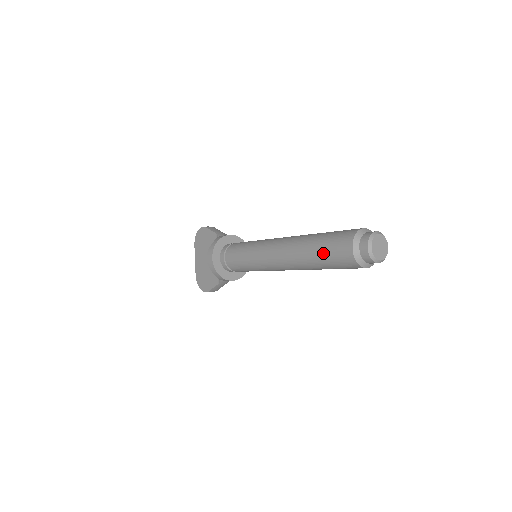
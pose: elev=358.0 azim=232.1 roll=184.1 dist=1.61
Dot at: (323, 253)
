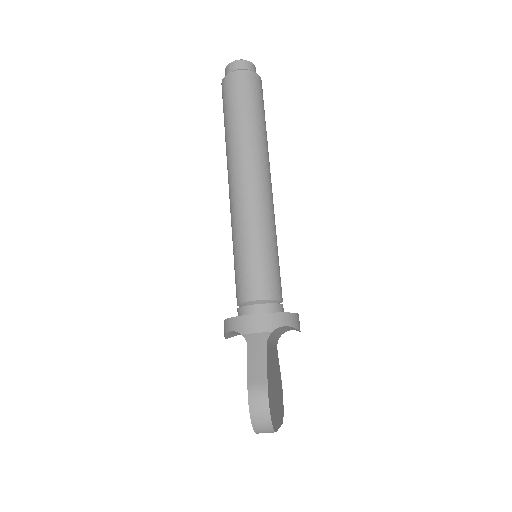
Dot at: (224, 120)
